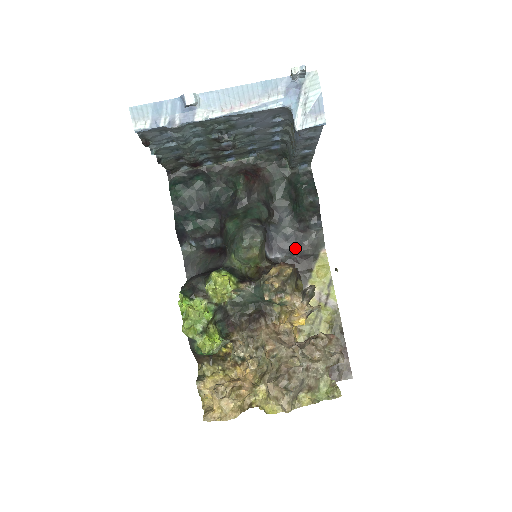
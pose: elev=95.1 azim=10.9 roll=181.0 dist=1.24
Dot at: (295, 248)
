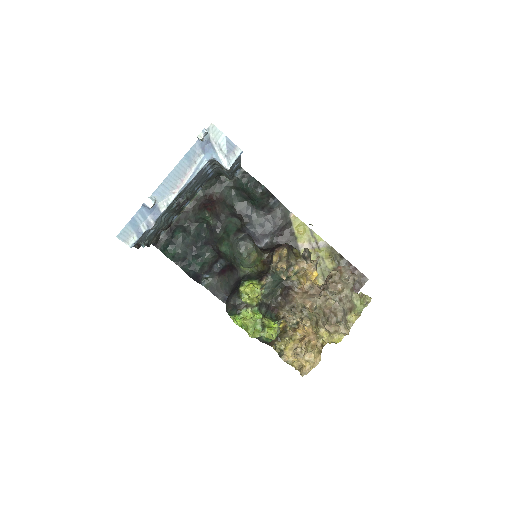
Dot at: (273, 228)
